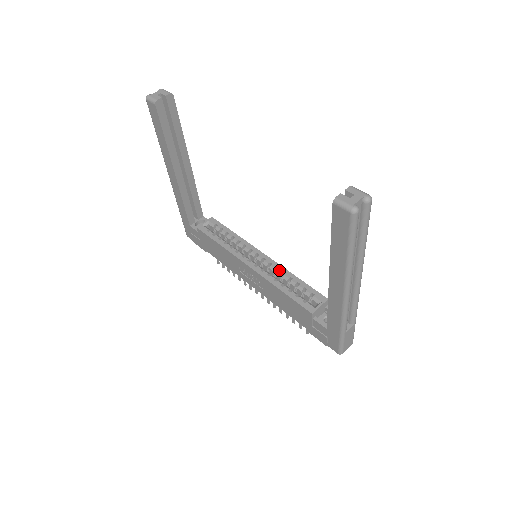
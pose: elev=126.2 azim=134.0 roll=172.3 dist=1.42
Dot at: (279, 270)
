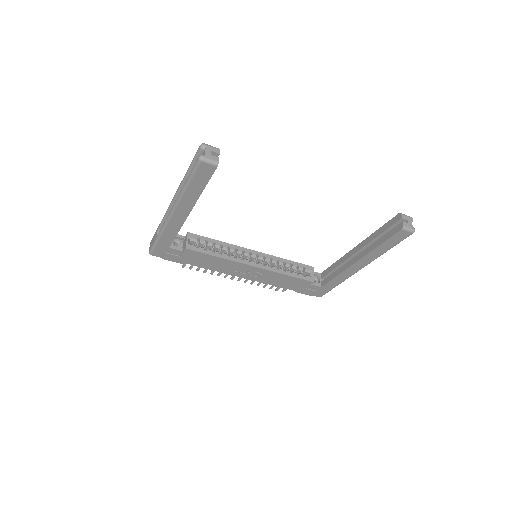
Dot at: (274, 260)
